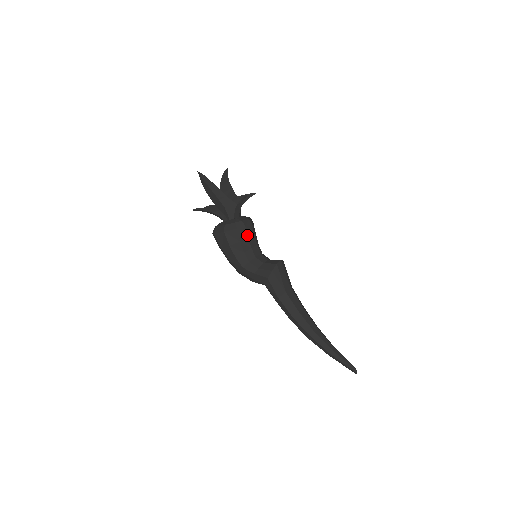
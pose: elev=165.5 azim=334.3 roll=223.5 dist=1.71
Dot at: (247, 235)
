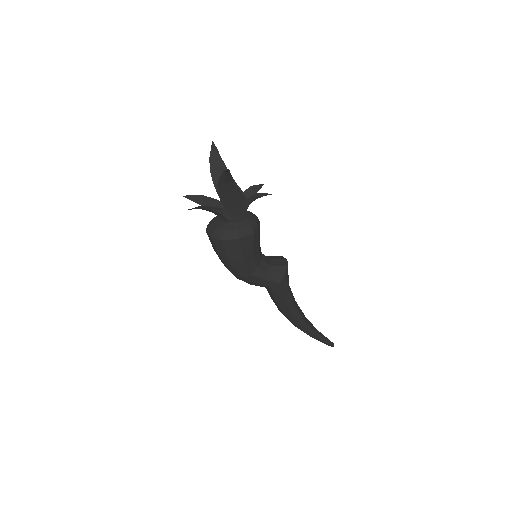
Dot at: occluded
